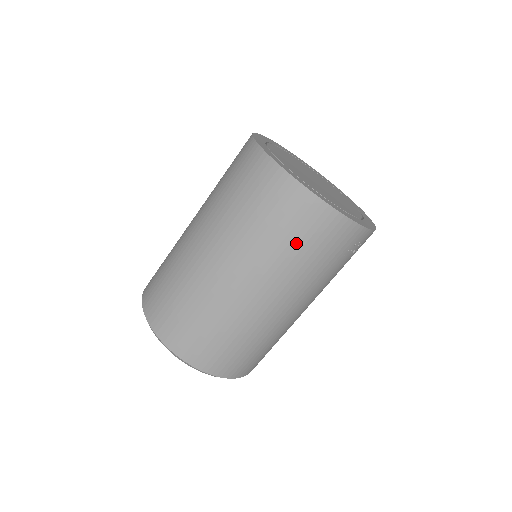
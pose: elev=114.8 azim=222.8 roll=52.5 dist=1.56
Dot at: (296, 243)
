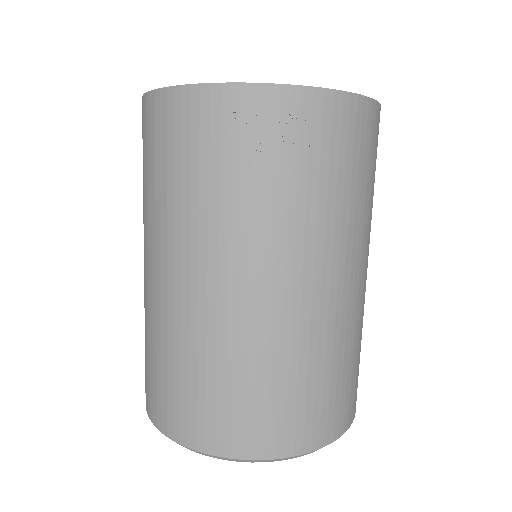
Dot at: (155, 169)
